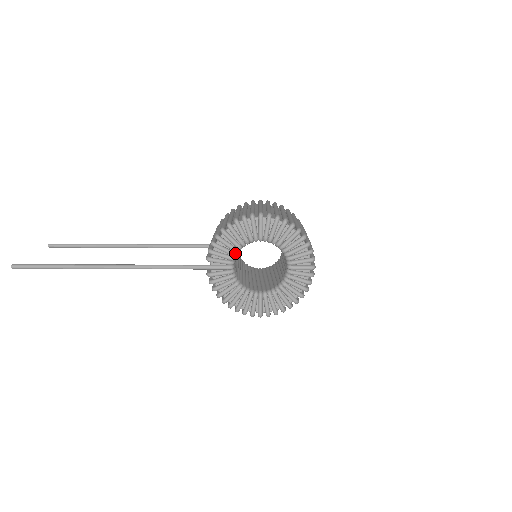
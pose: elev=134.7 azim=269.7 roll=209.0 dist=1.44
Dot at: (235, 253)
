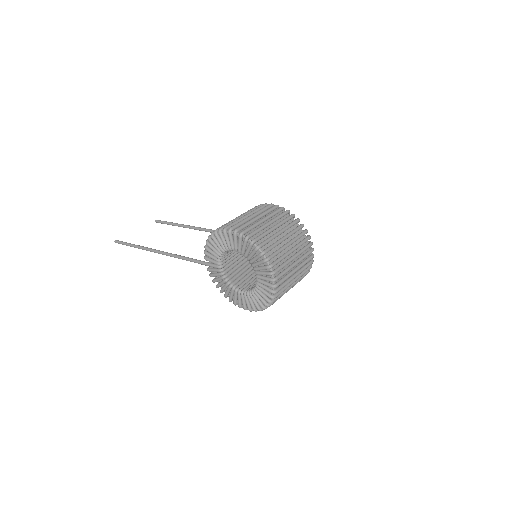
Dot at: (219, 257)
